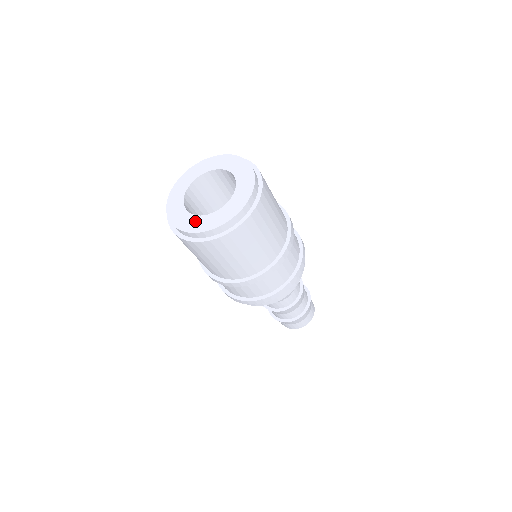
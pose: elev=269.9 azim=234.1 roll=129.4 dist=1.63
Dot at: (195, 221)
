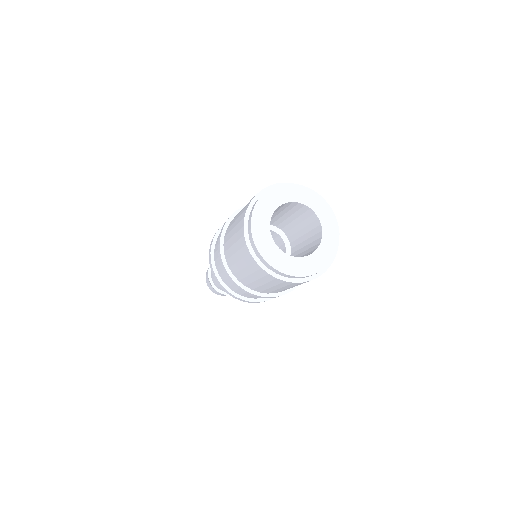
Dot at: (268, 243)
